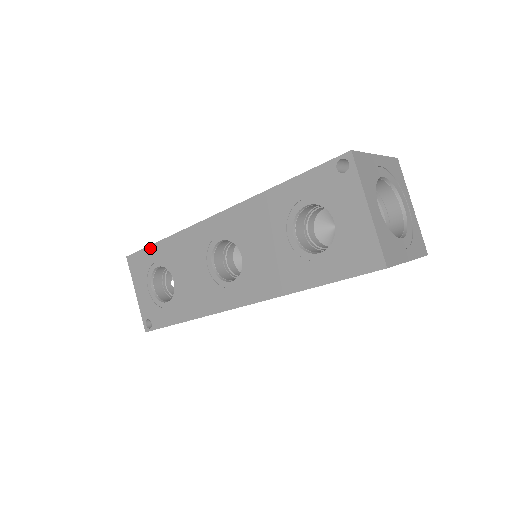
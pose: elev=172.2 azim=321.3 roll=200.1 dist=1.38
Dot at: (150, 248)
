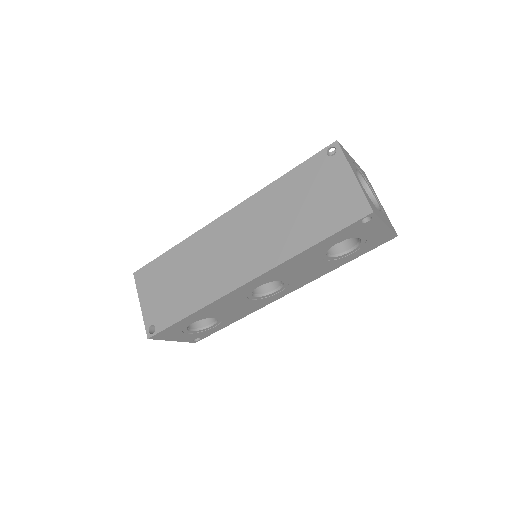
Dot at: (178, 324)
